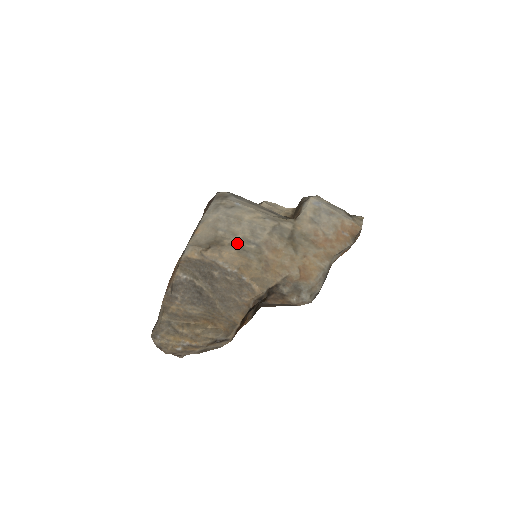
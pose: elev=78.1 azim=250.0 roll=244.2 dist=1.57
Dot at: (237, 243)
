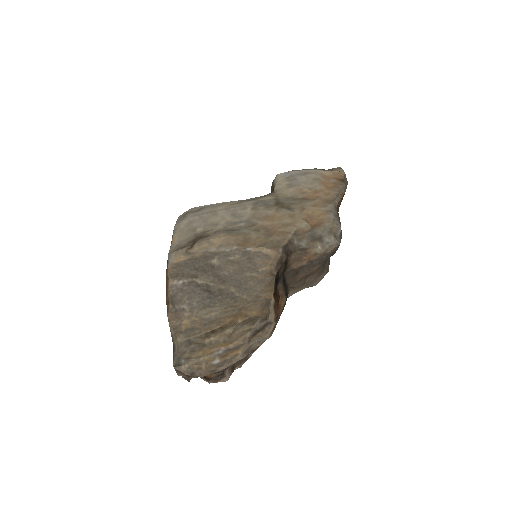
Dot at: (222, 228)
